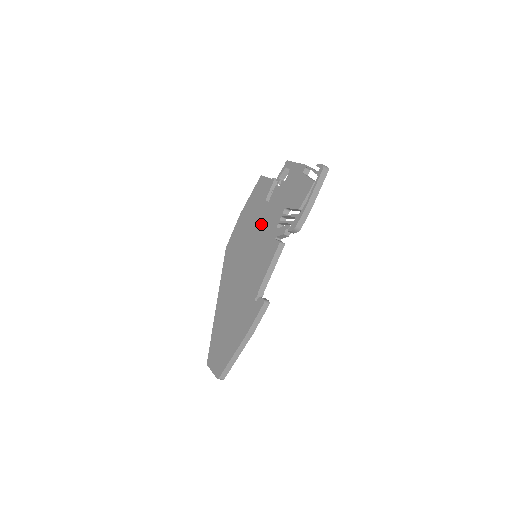
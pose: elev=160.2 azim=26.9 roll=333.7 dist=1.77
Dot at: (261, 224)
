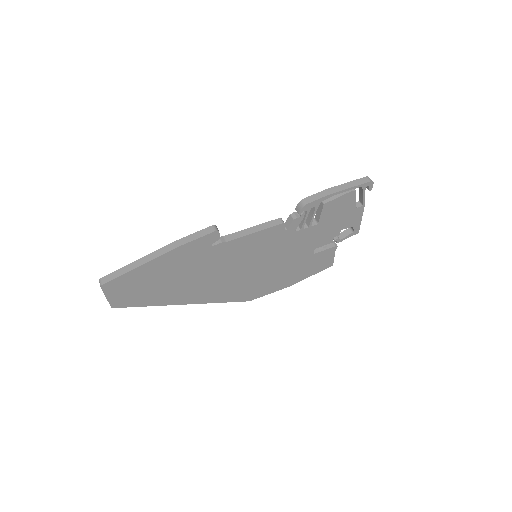
Dot at: occluded
